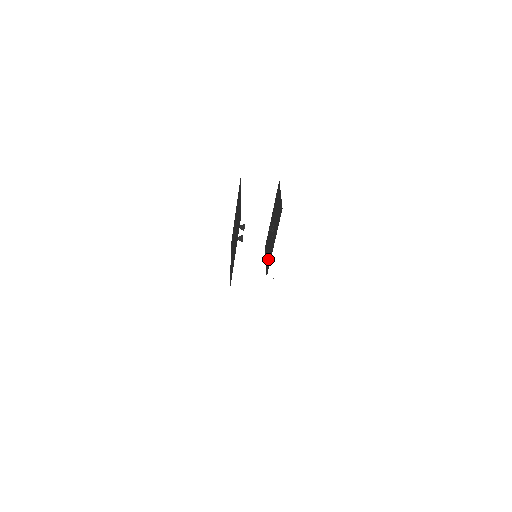
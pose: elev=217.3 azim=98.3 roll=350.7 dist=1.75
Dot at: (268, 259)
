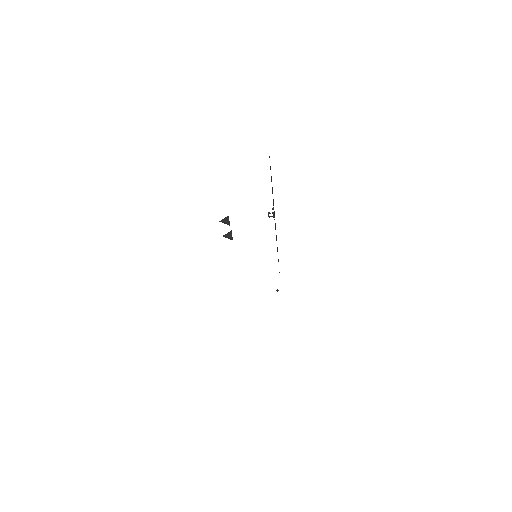
Dot at: occluded
